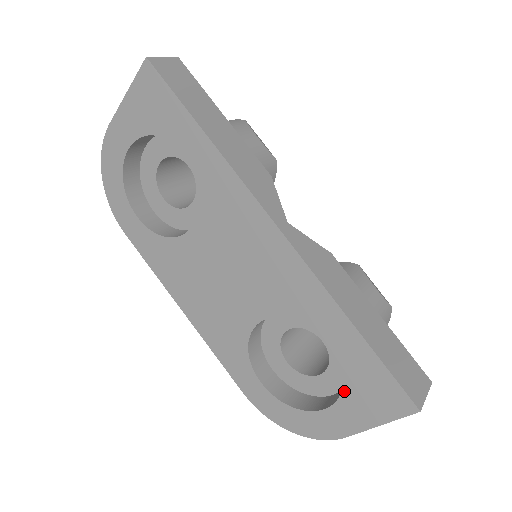
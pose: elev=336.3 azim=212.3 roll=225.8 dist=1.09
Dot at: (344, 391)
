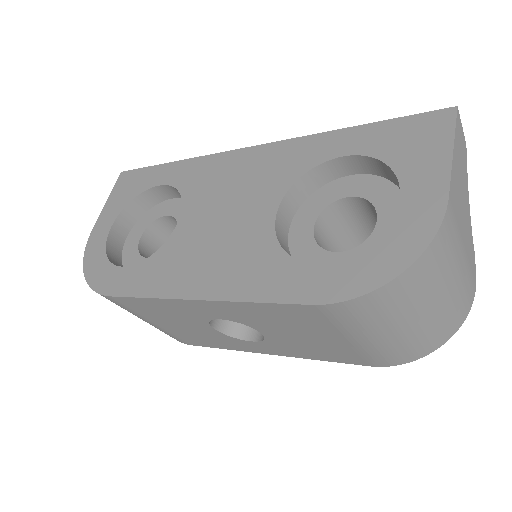
Dot at: (394, 167)
